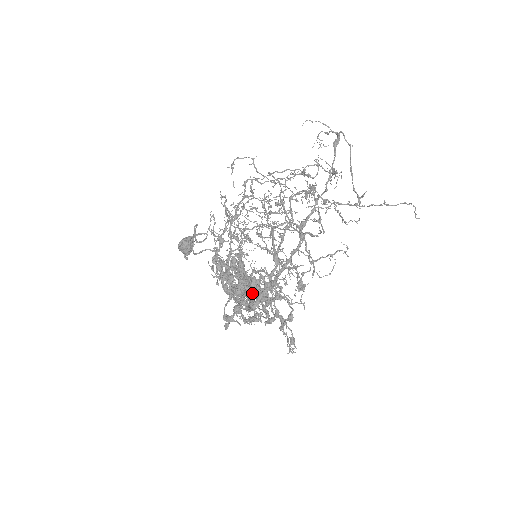
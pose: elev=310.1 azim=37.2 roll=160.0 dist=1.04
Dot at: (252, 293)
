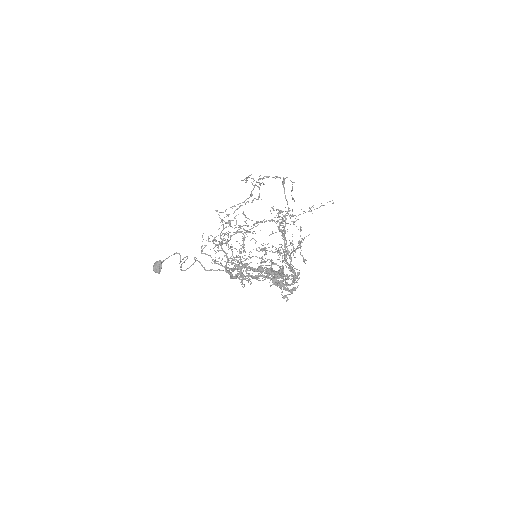
Dot at: occluded
